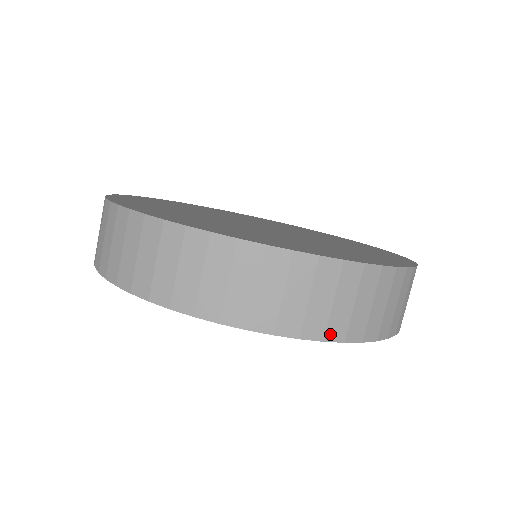
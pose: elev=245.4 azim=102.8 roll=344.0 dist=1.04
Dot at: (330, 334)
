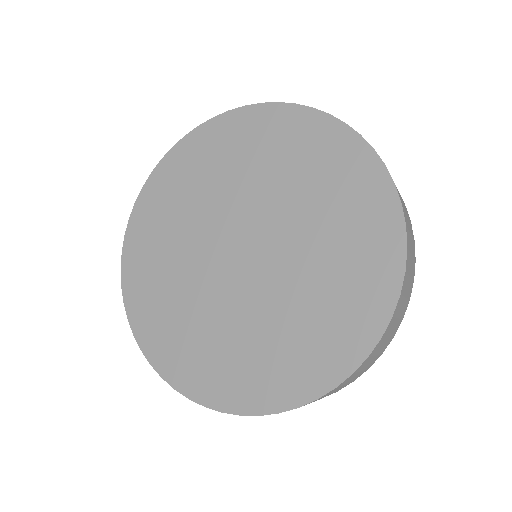
Dot at: (370, 366)
